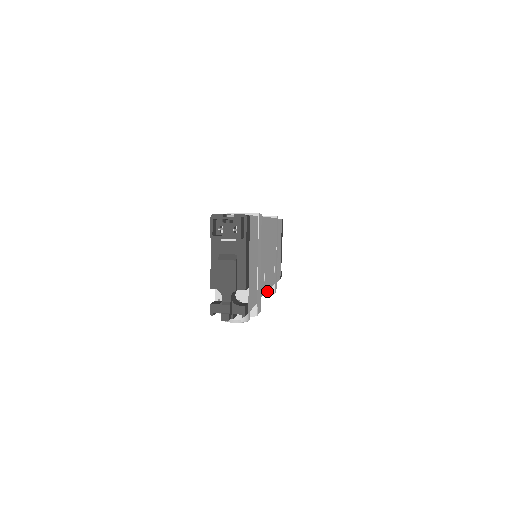
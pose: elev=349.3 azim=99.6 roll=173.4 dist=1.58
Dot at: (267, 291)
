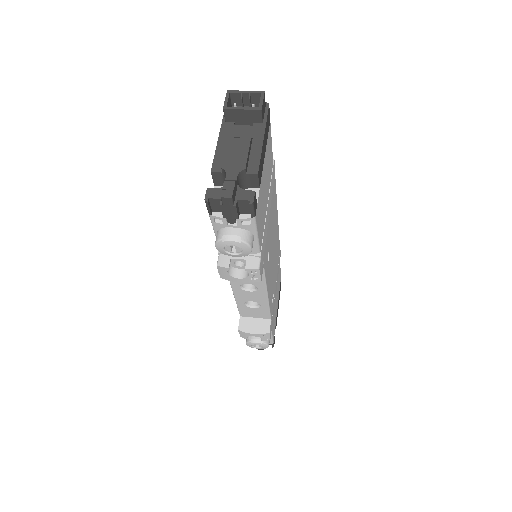
Dot at: (260, 328)
